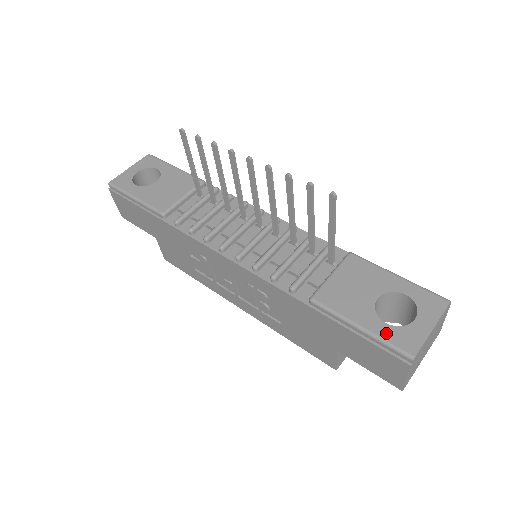
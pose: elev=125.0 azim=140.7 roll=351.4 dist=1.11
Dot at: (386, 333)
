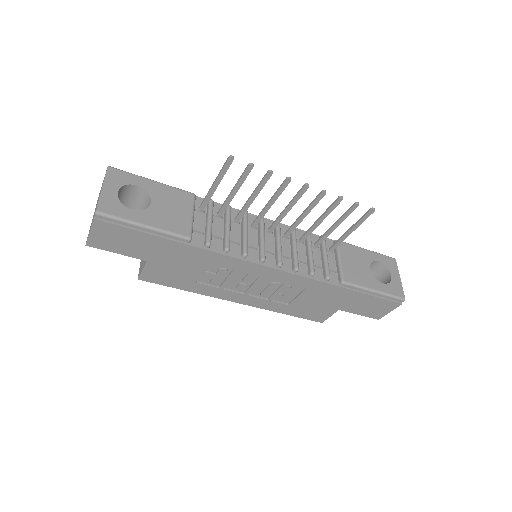
Dot at: (388, 290)
